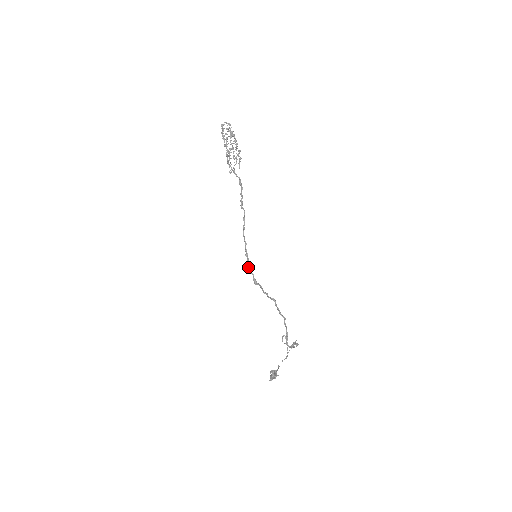
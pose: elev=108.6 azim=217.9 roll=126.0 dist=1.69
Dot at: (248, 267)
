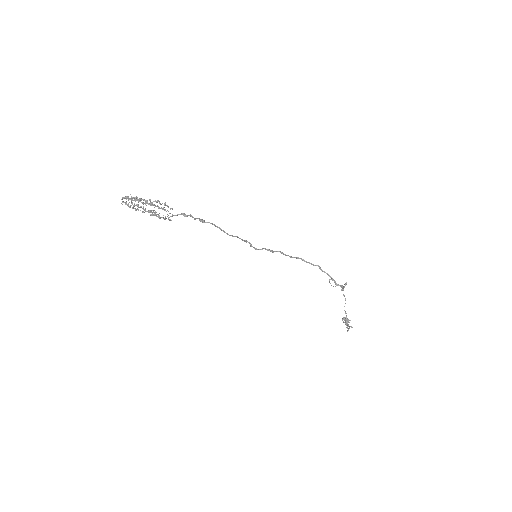
Dot at: (256, 248)
